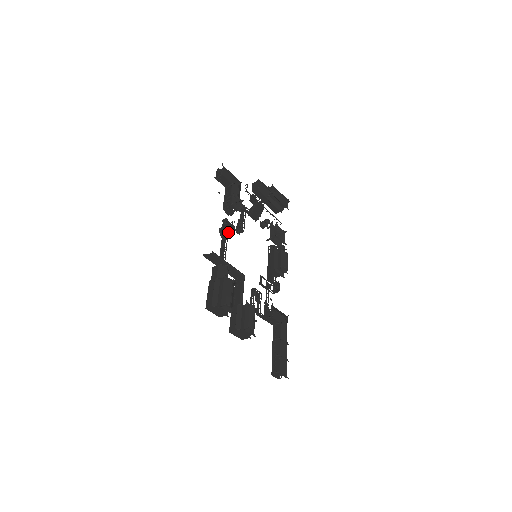
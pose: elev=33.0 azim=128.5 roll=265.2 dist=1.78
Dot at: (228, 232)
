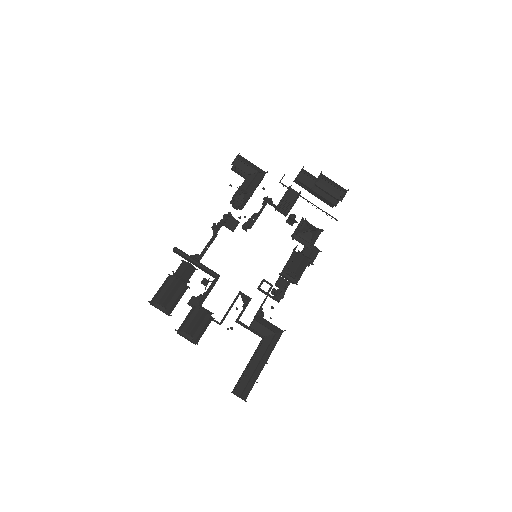
Dot at: occluded
